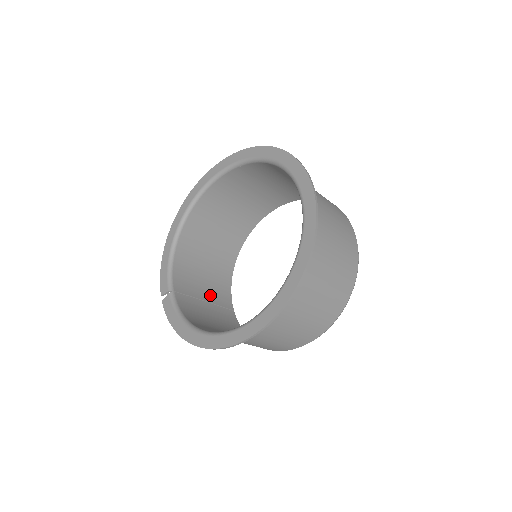
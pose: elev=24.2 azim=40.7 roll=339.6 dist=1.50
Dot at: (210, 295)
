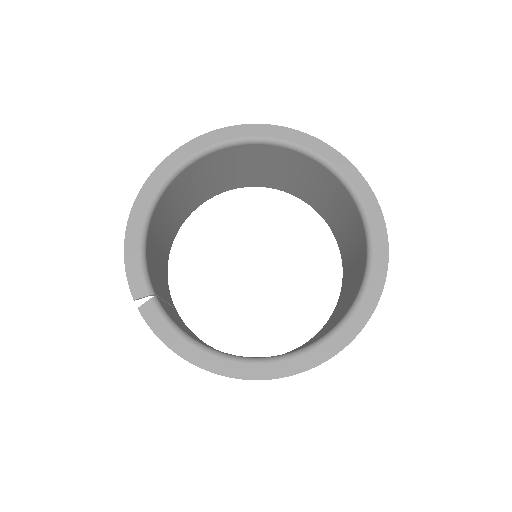
Dot at: (164, 293)
